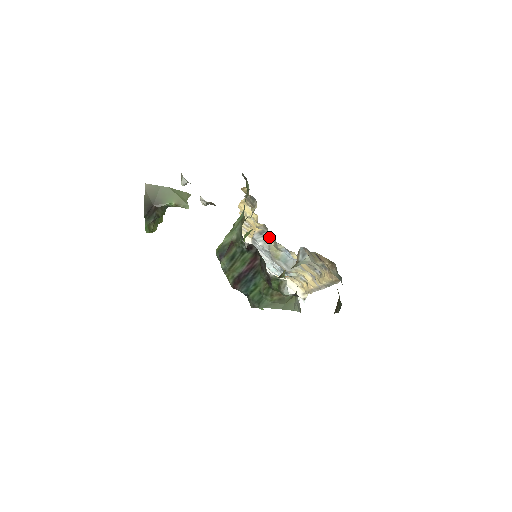
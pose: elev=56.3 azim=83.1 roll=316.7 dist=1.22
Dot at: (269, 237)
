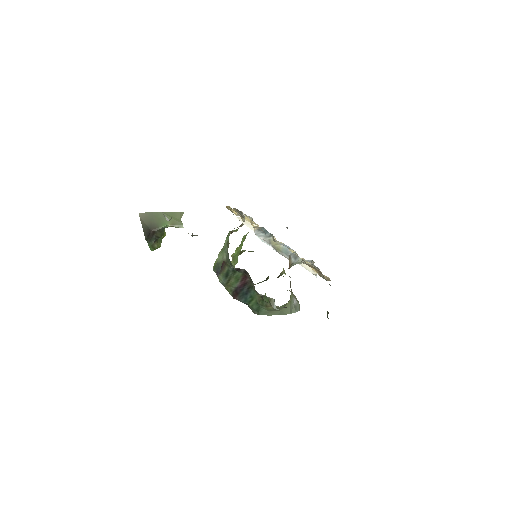
Dot at: (267, 233)
